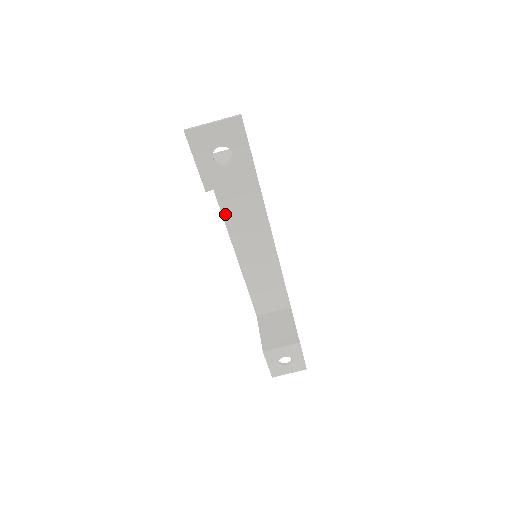
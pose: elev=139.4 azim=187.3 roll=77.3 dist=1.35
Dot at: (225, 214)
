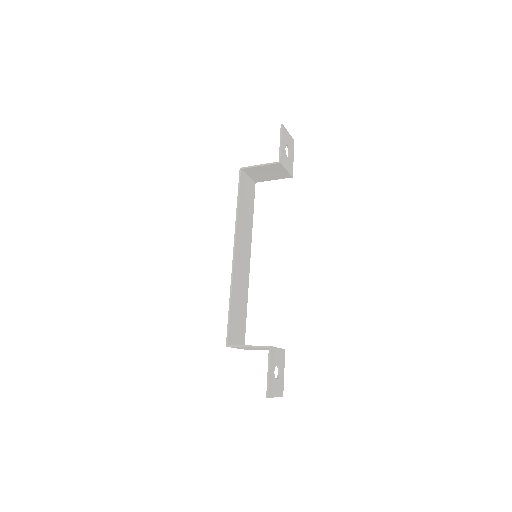
Dot at: (238, 217)
